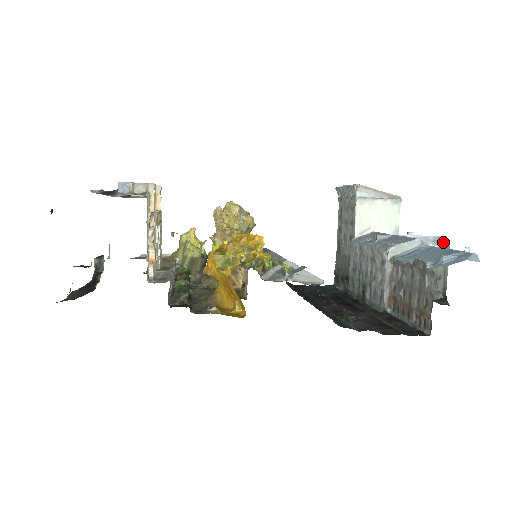
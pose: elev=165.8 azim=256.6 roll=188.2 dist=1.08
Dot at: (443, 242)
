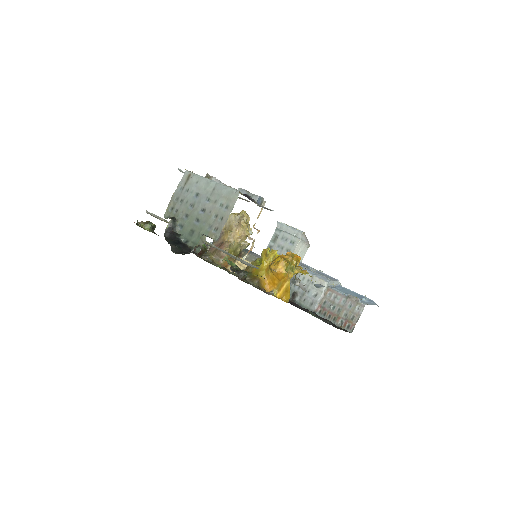
Dot at: occluded
